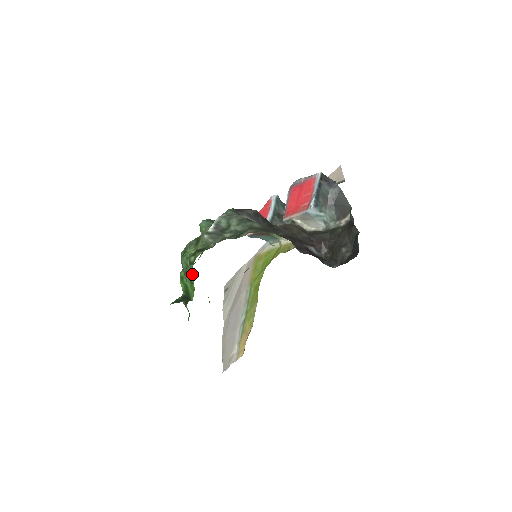
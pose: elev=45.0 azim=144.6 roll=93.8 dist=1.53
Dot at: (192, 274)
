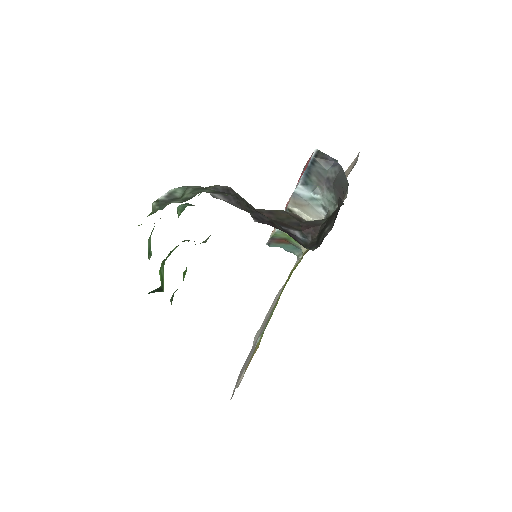
Dot at: (185, 273)
